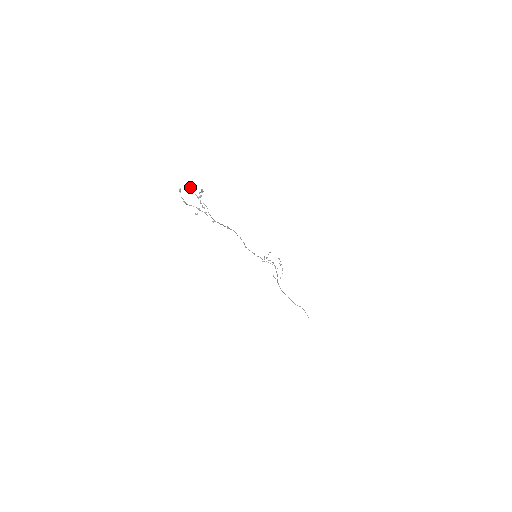
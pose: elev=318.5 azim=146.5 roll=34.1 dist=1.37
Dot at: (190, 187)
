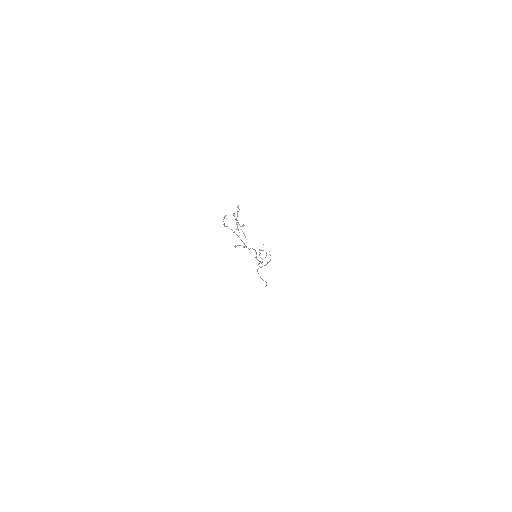
Dot at: (234, 213)
